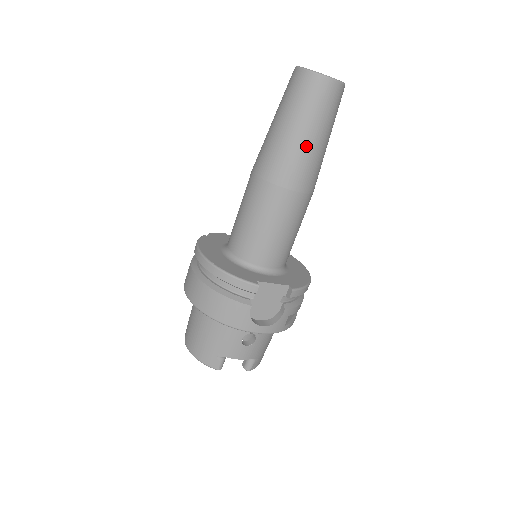
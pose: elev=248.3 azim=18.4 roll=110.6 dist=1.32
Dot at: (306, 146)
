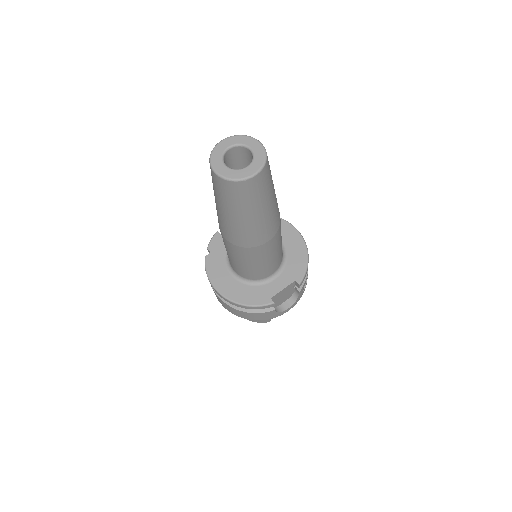
Dot at: (259, 220)
